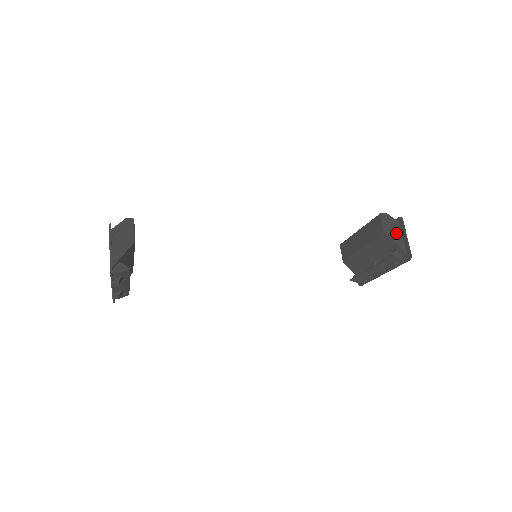
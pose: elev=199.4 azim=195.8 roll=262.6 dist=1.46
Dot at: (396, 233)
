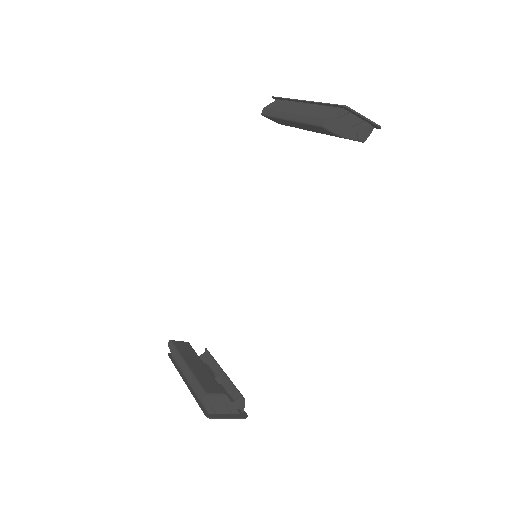
Dot at: (350, 122)
